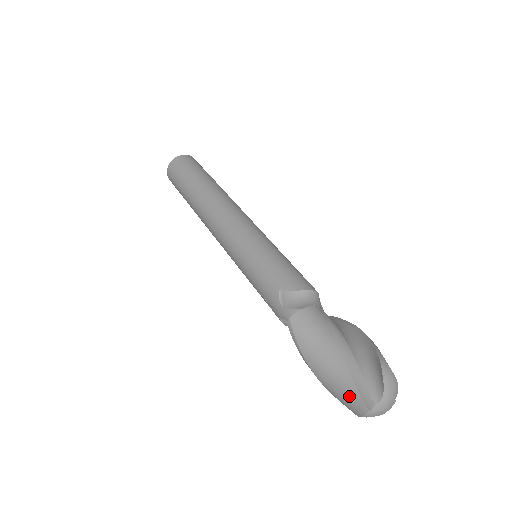
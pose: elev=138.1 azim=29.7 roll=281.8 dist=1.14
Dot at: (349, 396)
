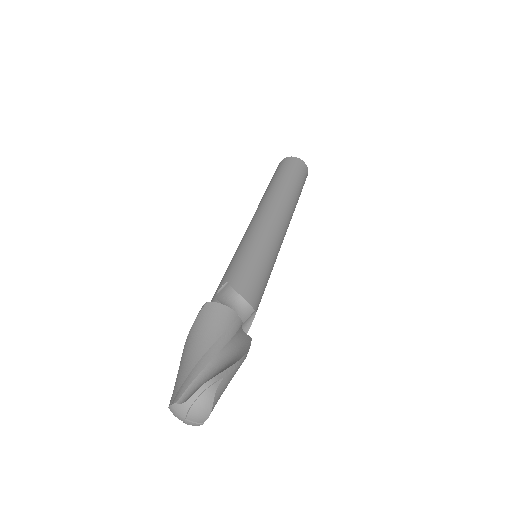
Dot at: (176, 385)
